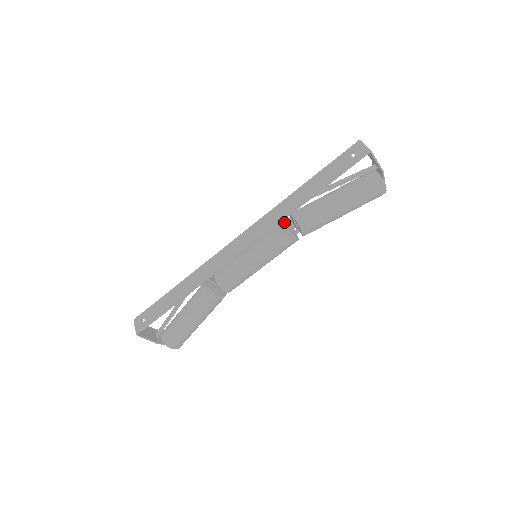
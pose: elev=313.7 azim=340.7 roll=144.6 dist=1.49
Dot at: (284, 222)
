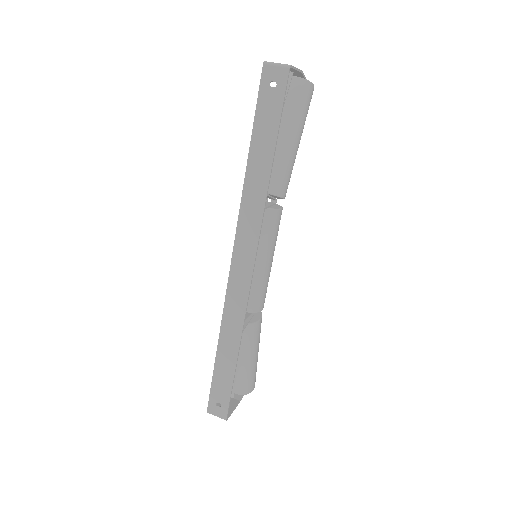
Dot at: (266, 208)
